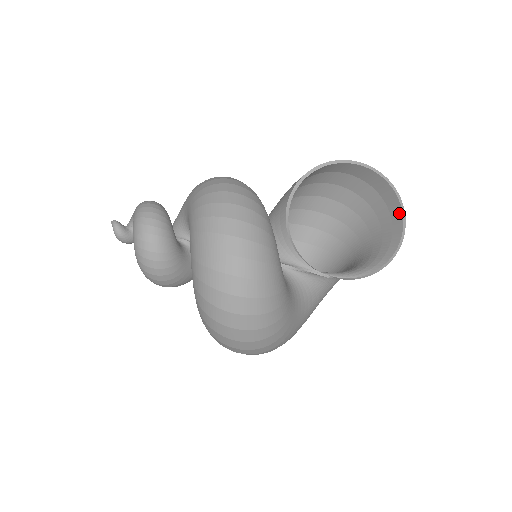
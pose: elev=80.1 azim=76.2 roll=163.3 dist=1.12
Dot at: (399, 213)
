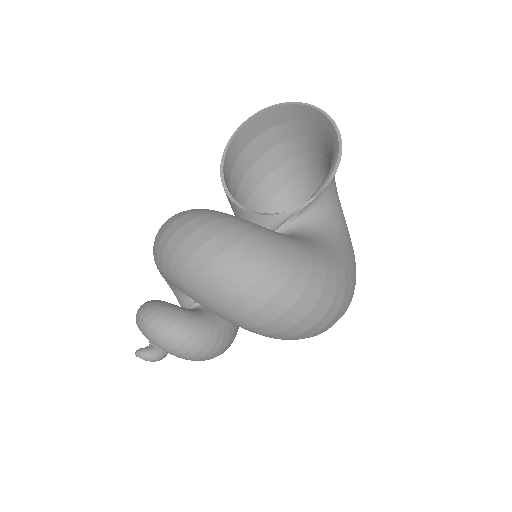
Dot at: (307, 110)
